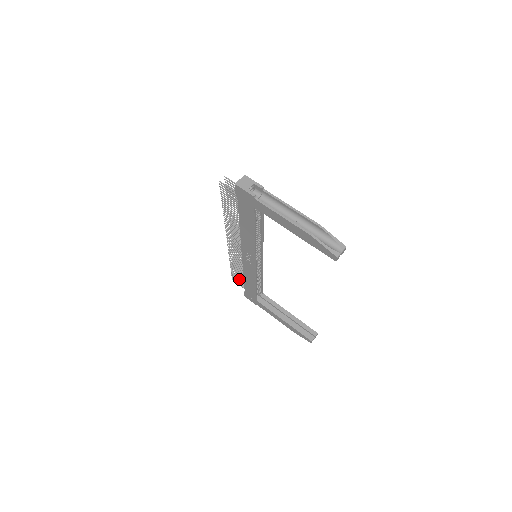
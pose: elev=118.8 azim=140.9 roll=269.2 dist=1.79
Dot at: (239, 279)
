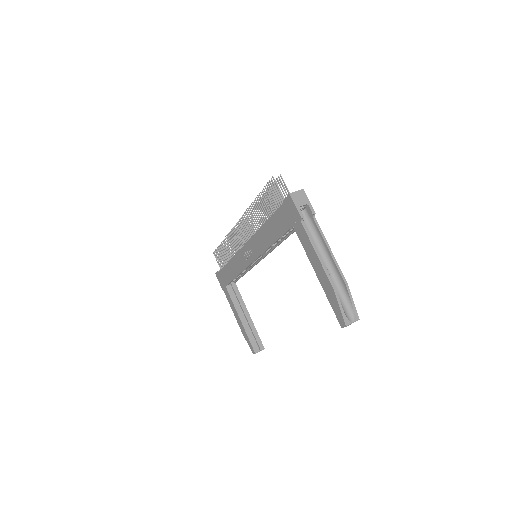
Dot at: (221, 258)
